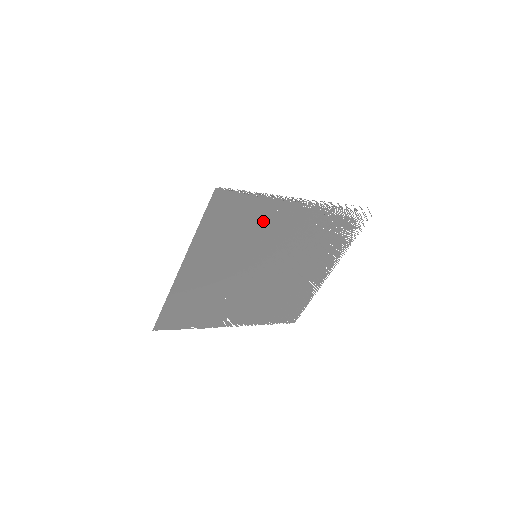
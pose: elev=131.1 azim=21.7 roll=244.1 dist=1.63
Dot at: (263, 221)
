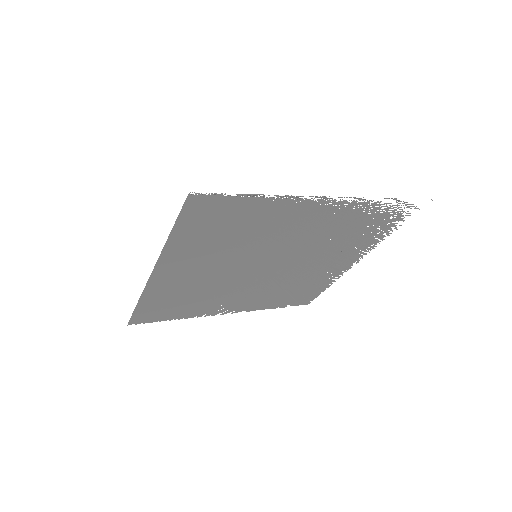
Dot at: (265, 223)
